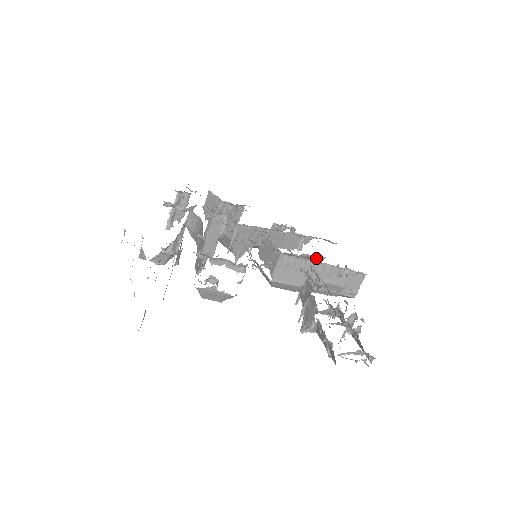
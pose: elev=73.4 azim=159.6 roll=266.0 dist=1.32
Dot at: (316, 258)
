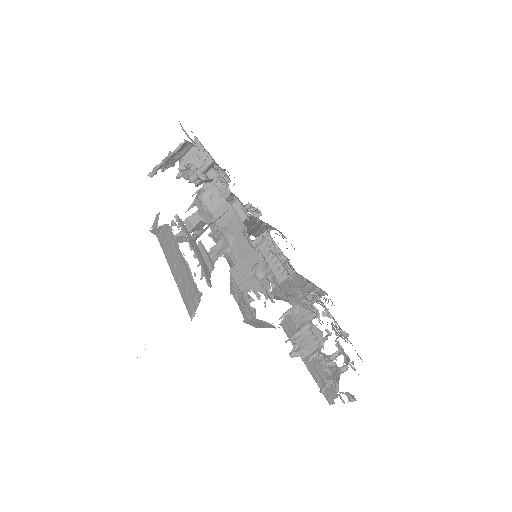
Dot at: occluded
